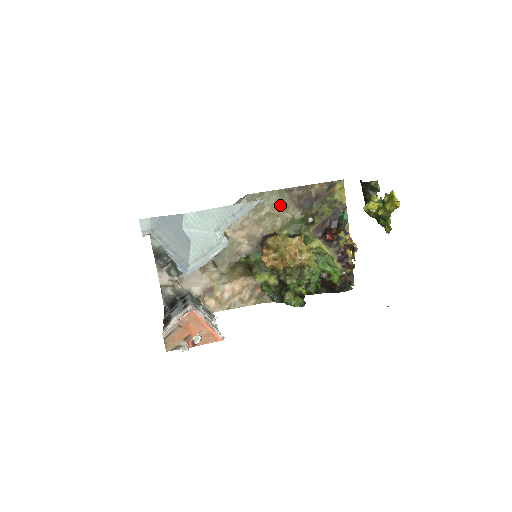
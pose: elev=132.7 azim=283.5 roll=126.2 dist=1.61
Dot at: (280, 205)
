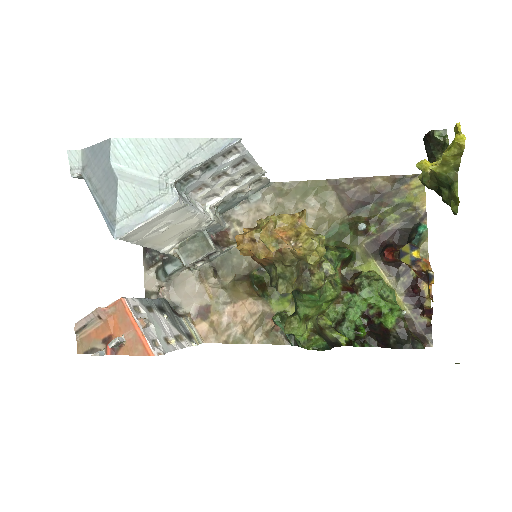
Dot at: (319, 202)
